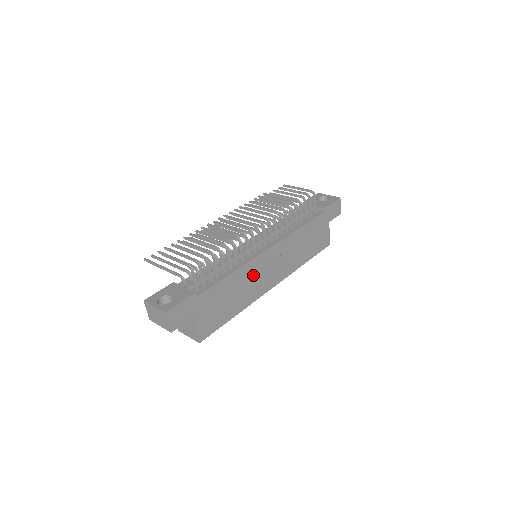
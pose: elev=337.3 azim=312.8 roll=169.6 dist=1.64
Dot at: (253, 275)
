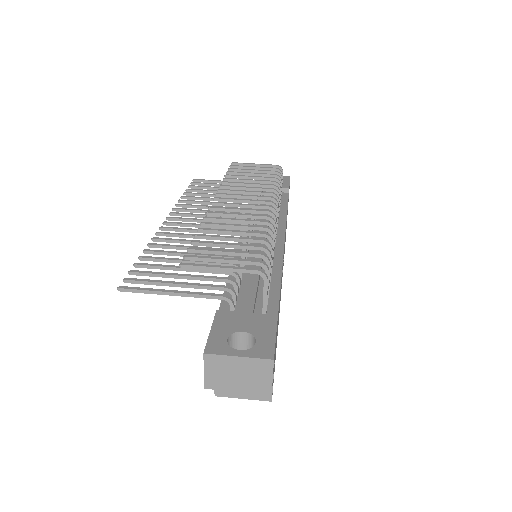
Dot at: occluded
